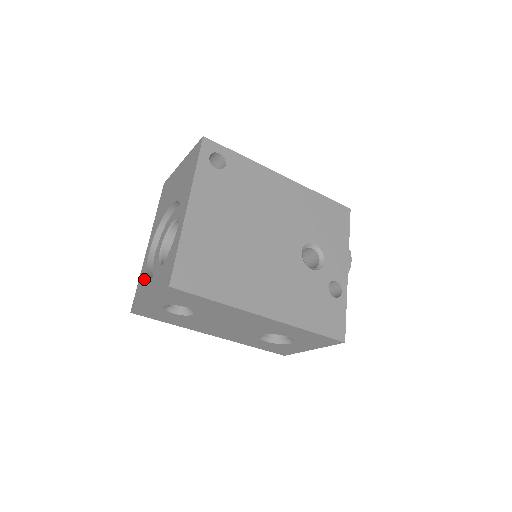
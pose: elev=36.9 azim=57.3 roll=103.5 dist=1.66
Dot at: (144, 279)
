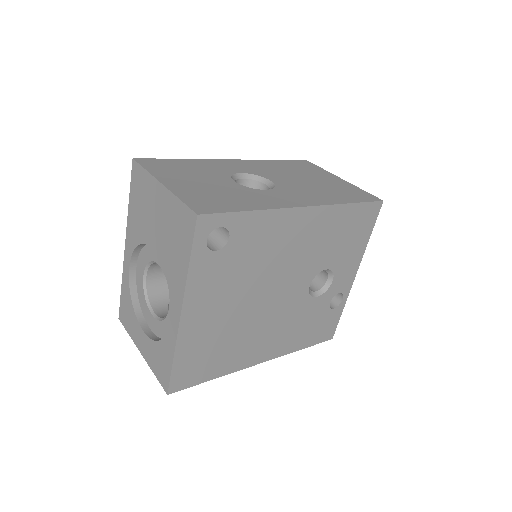
Dot at: (130, 306)
